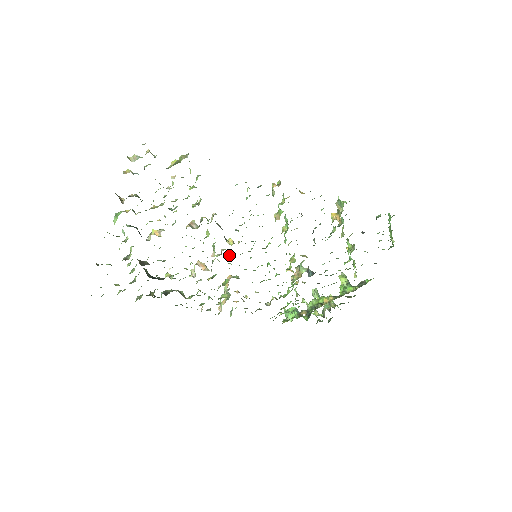
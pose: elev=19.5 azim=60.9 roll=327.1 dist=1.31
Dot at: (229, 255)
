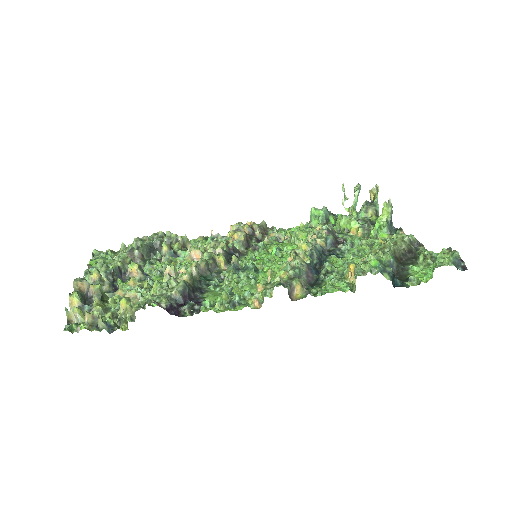
Dot at: occluded
